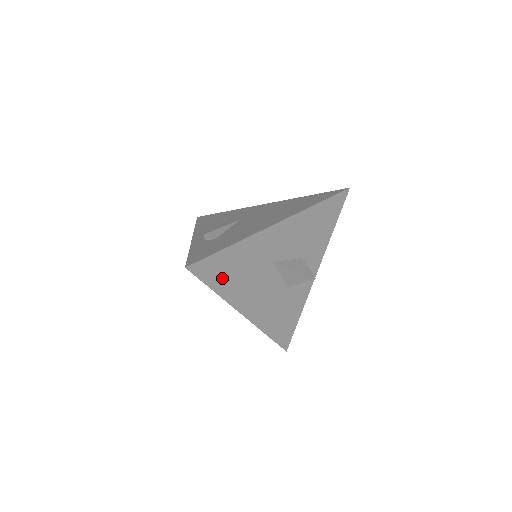
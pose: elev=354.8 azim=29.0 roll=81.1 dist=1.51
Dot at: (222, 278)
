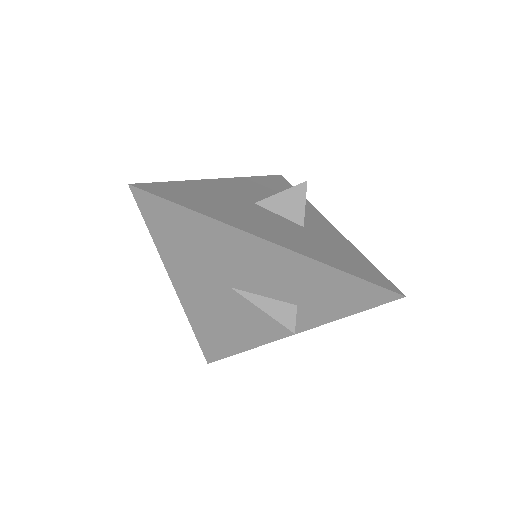
Dot at: (193, 202)
